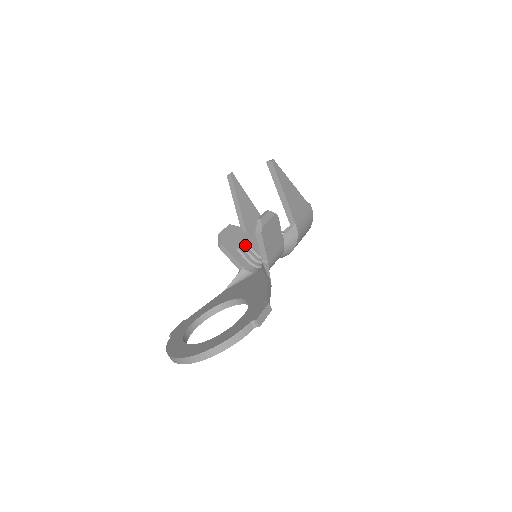
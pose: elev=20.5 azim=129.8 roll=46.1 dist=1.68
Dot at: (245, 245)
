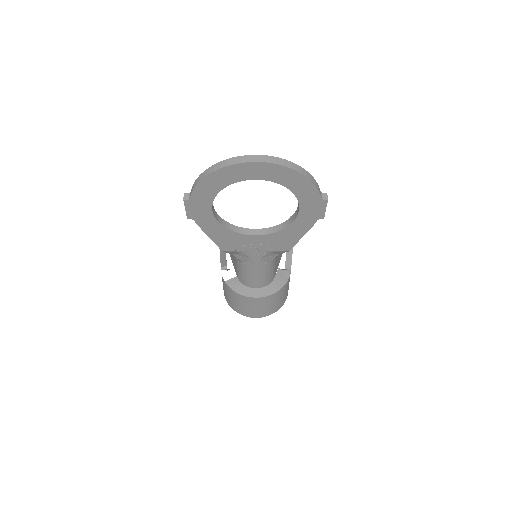
Dot at: occluded
